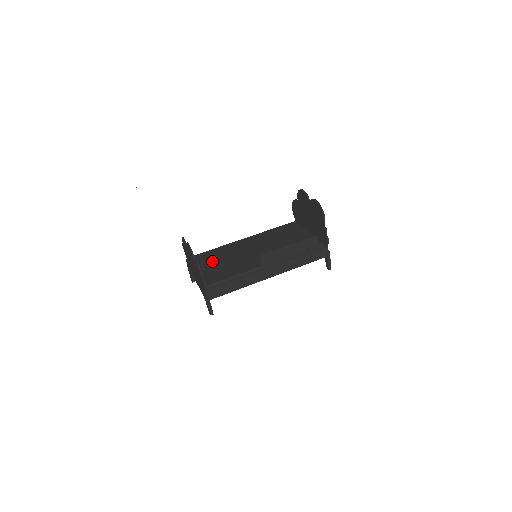
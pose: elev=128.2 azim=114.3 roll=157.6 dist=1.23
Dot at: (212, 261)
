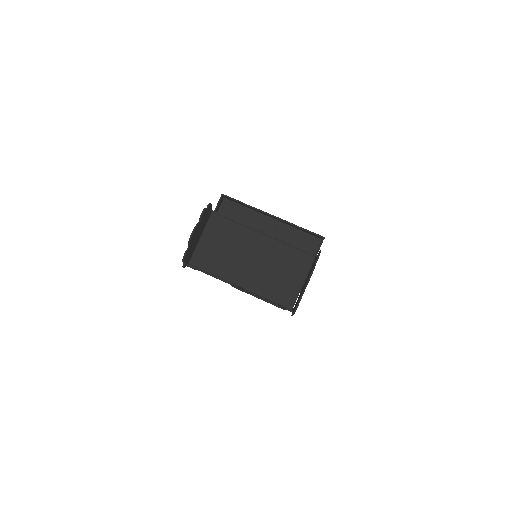
Dot at: (217, 238)
